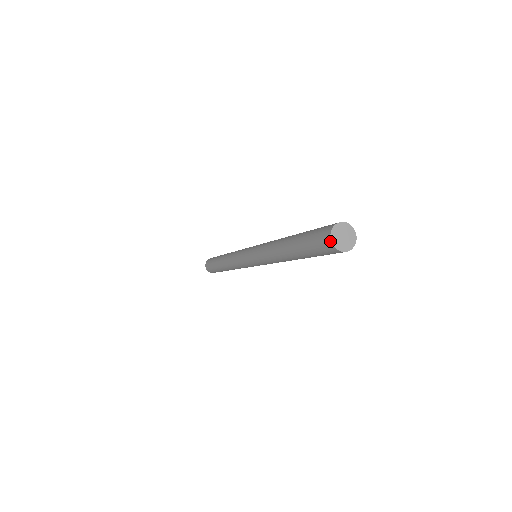
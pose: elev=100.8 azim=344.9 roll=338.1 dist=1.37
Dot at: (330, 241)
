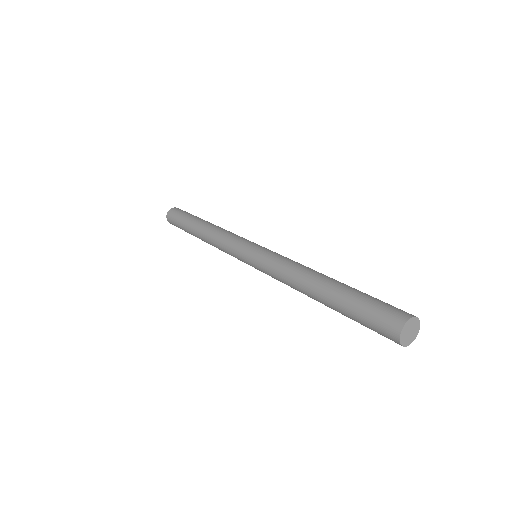
Dot at: (399, 344)
